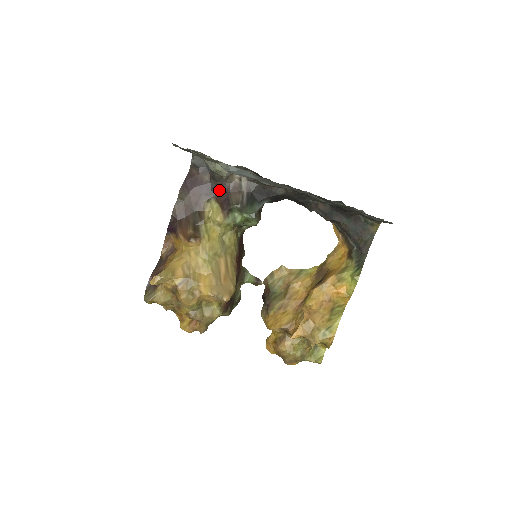
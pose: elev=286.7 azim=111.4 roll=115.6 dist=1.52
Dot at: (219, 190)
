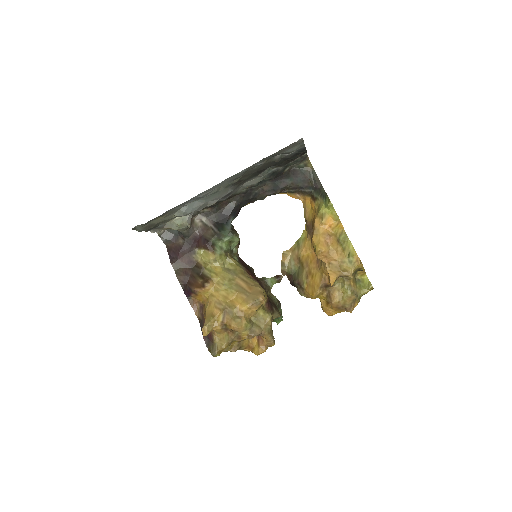
Dot at: (195, 241)
